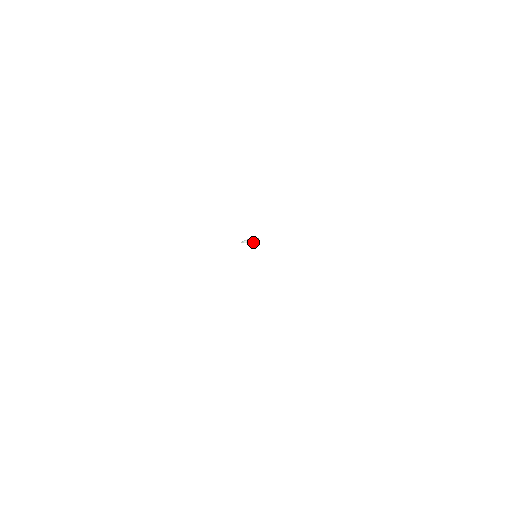
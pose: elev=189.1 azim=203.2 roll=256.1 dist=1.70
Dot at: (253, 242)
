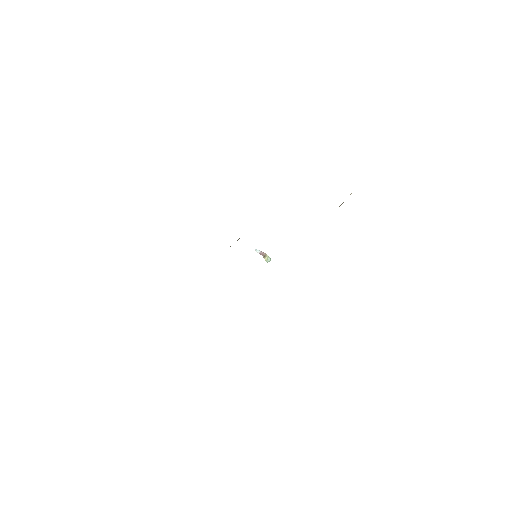
Dot at: (264, 257)
